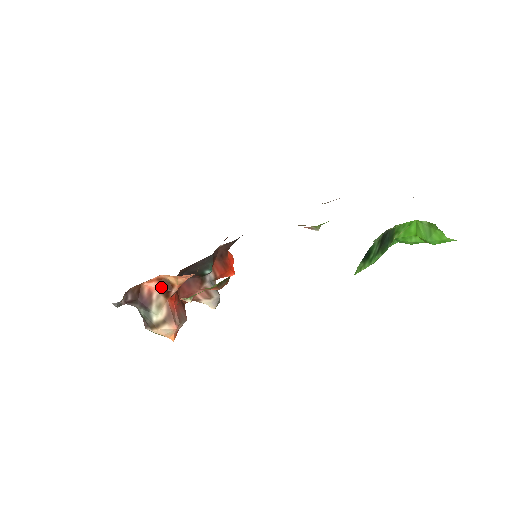
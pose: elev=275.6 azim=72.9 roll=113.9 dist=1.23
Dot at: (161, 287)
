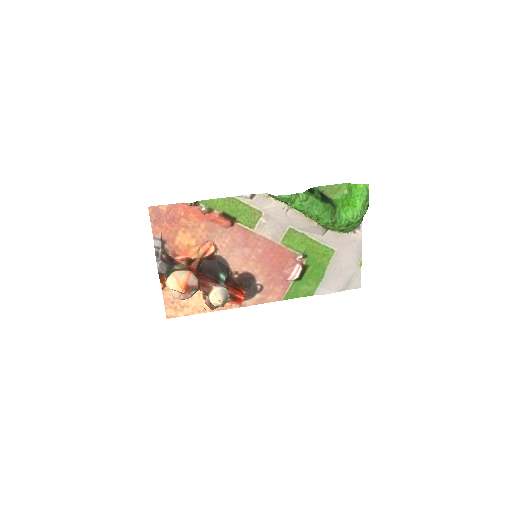
Dot at: (187, 261)
